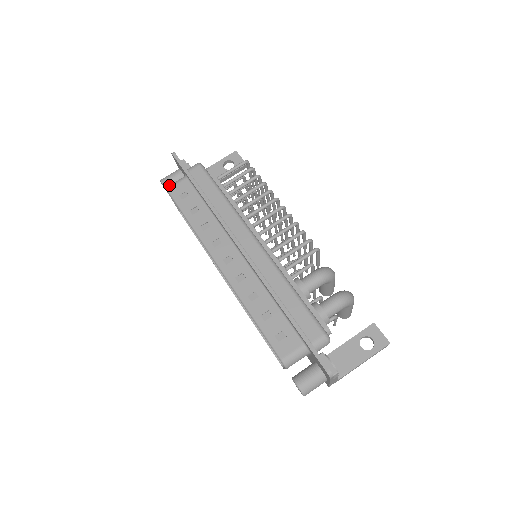
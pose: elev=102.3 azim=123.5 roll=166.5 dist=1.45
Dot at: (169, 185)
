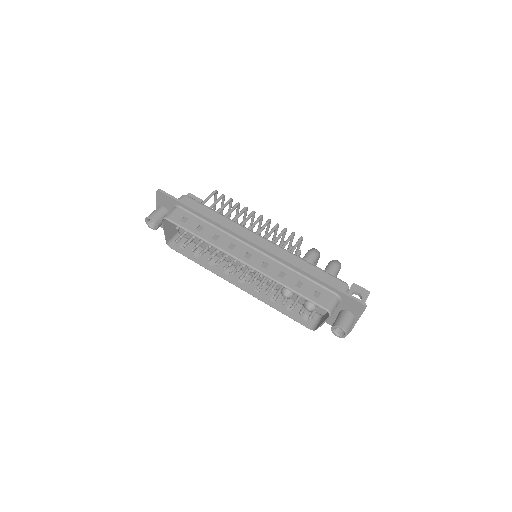
Dot at: (165, 215)
